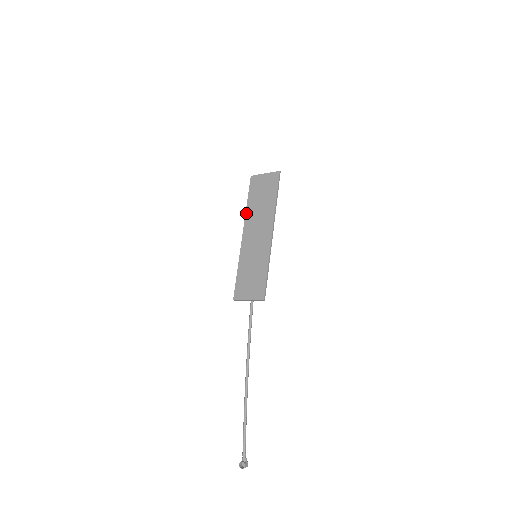
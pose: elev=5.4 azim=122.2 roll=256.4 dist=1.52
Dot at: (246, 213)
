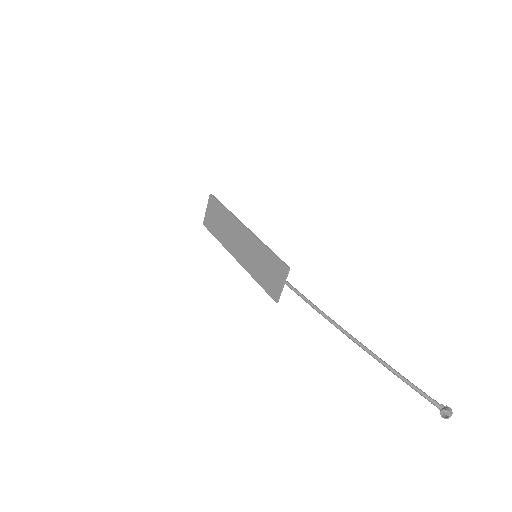
Dot at: (223, 245)
